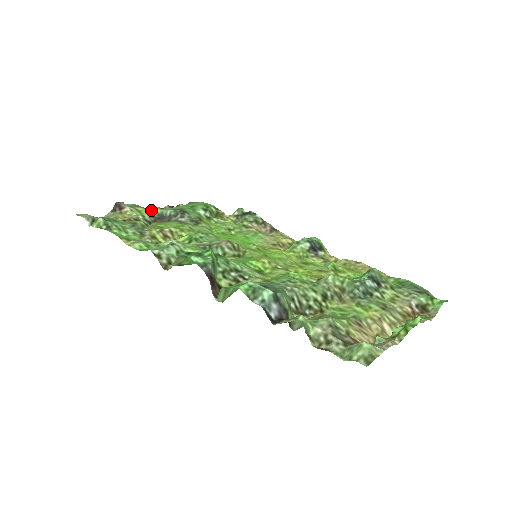
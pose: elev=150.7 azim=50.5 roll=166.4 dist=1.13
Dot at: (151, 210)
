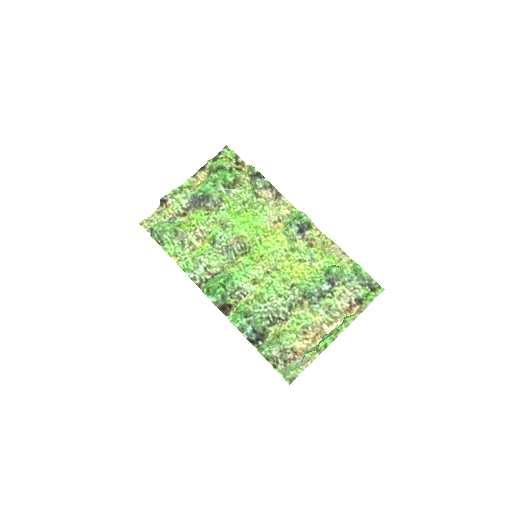
Dot at: (186, 194)
